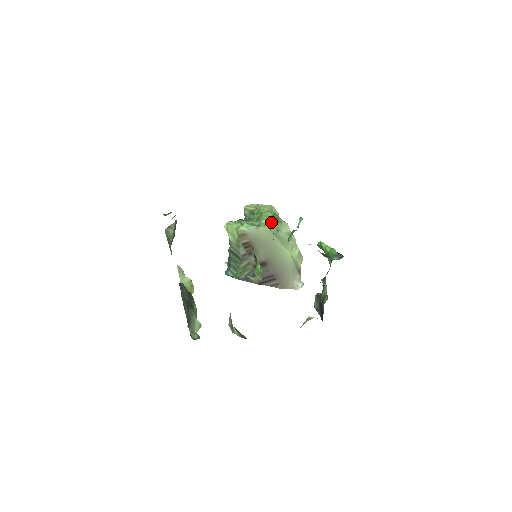
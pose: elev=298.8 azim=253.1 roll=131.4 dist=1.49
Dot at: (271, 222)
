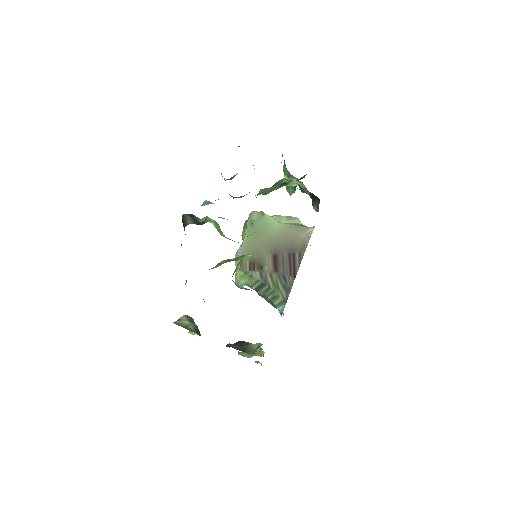
Dot at: (245, 228)
